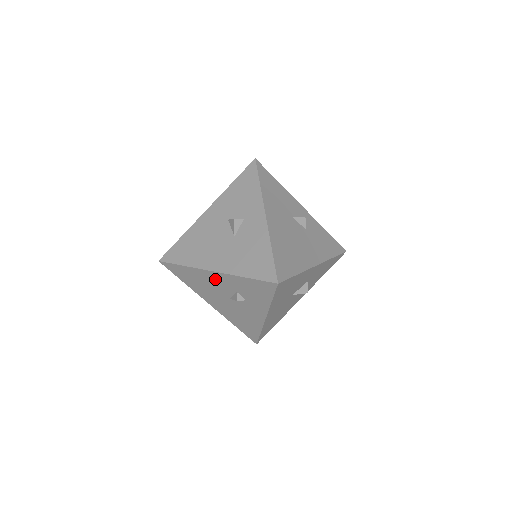
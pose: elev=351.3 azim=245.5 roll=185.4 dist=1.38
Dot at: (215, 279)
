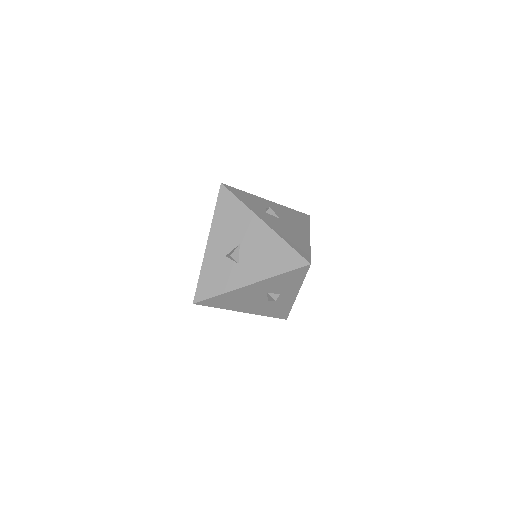
Dot at: occluded
